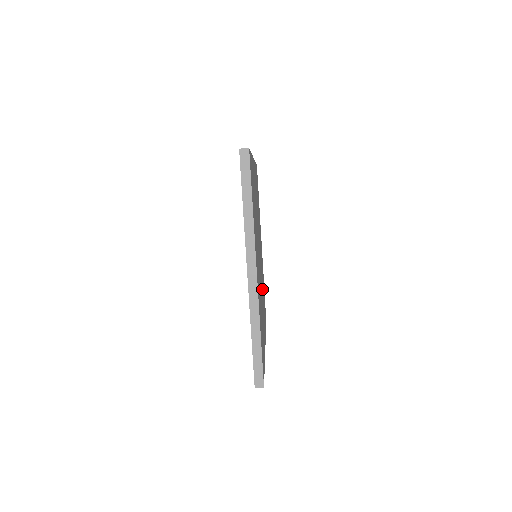
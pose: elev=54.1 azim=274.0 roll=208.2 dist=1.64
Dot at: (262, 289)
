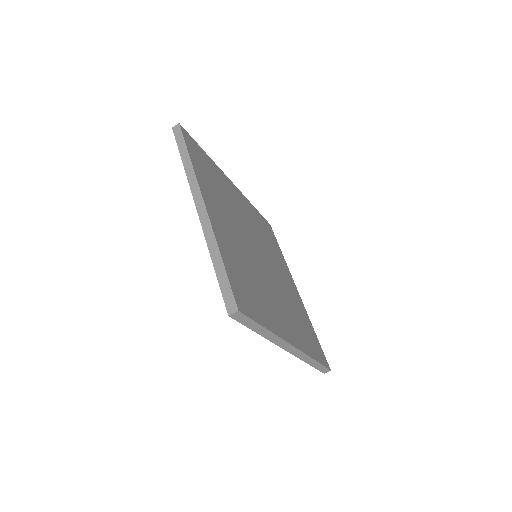
Dot at: (281, 296)
